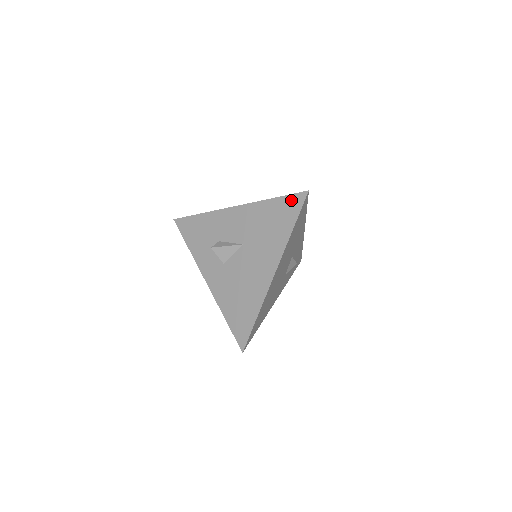
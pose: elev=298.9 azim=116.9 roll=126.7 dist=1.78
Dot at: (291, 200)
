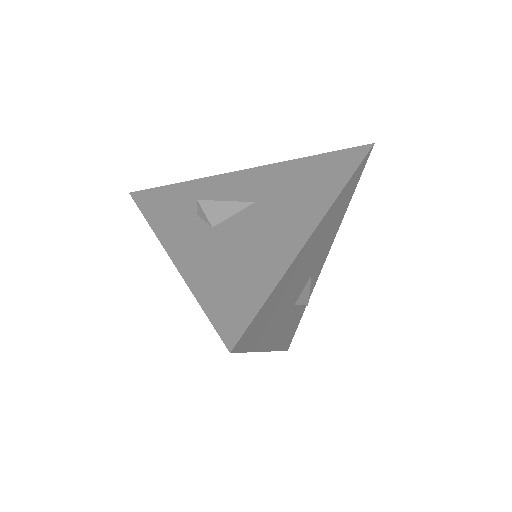
Dot at: (346, 153)
